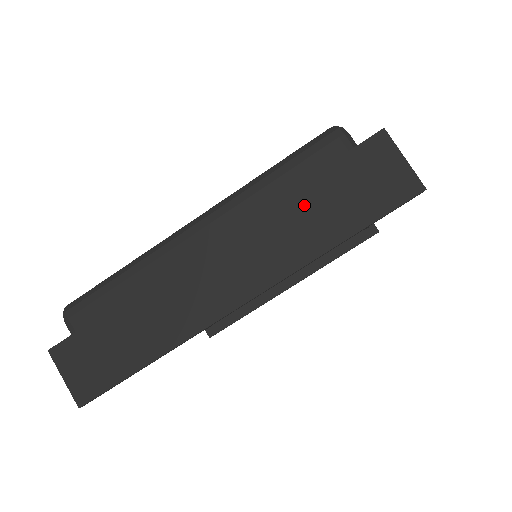
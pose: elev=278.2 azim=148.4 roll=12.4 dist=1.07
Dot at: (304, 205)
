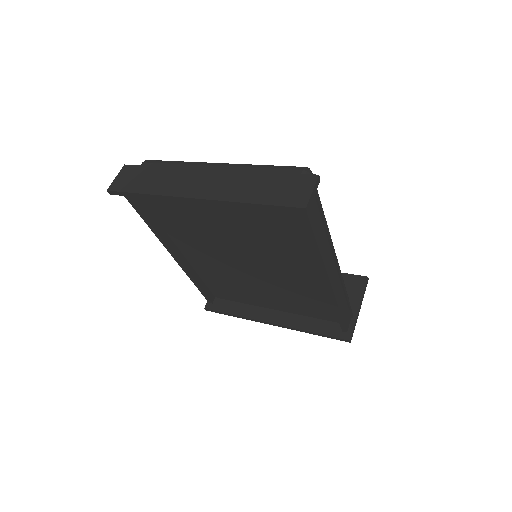
Dot at: (258, 180)
